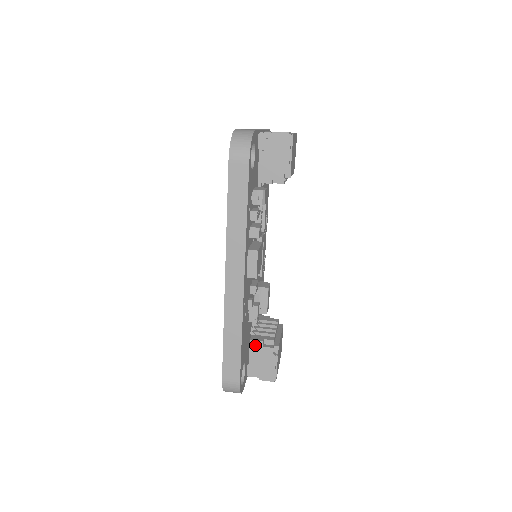
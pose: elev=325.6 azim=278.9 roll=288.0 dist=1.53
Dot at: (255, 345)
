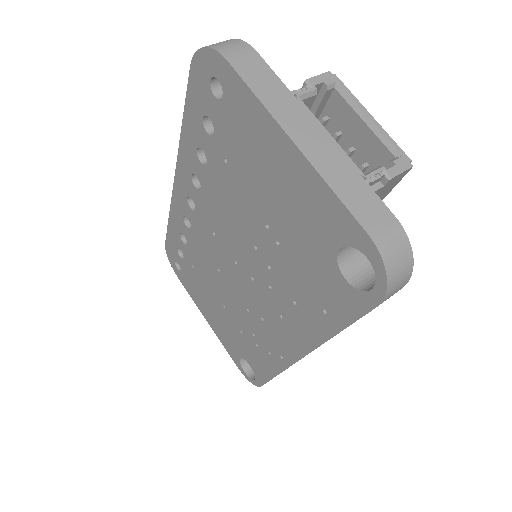
Dot at: occluded
